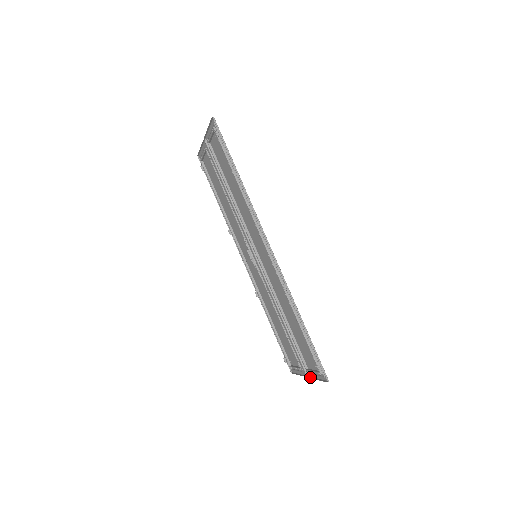
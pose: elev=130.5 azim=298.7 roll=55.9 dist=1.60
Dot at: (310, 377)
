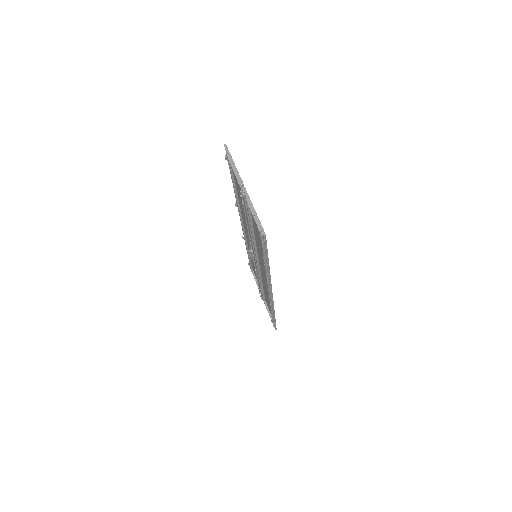
Dot at: occluded
